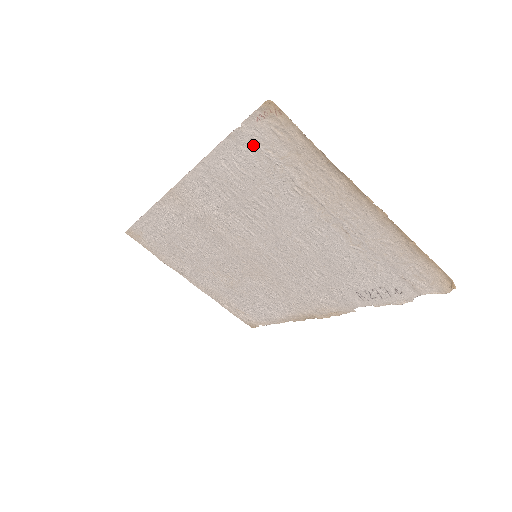
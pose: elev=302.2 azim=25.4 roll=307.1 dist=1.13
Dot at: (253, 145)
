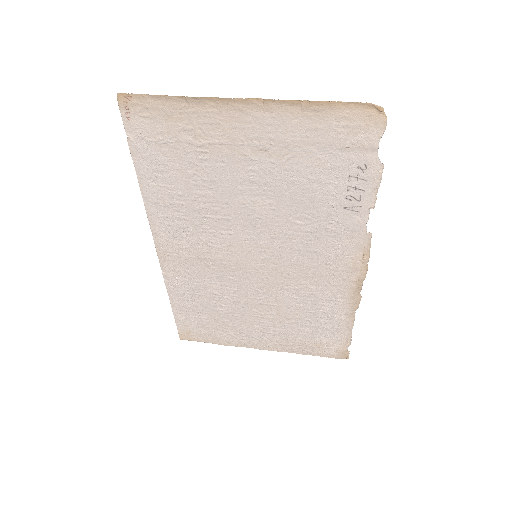
Dot at: (147, 144)
